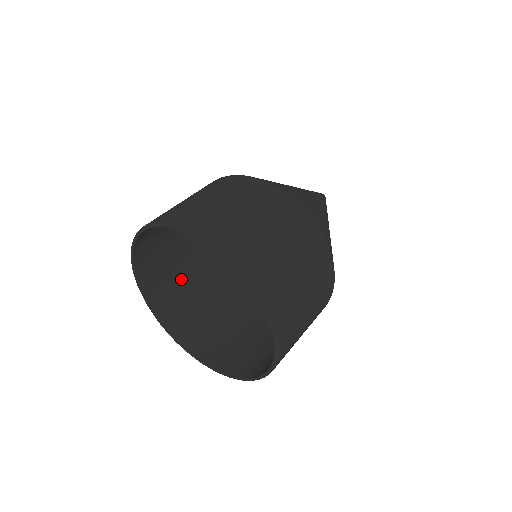
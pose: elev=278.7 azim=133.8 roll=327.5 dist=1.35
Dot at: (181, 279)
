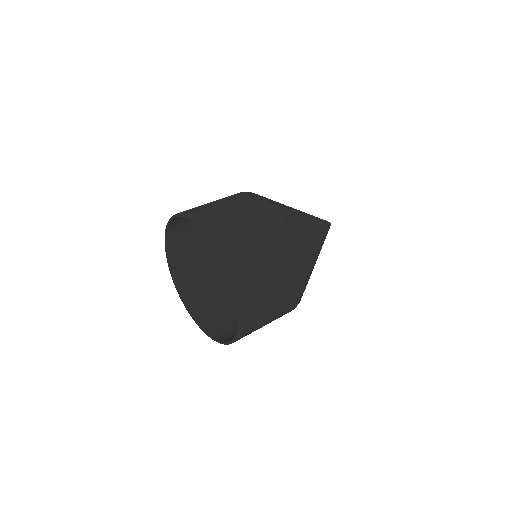
Dot at: (208, 280)
